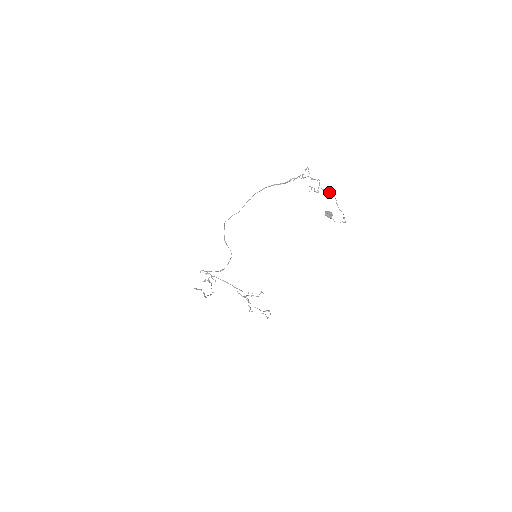
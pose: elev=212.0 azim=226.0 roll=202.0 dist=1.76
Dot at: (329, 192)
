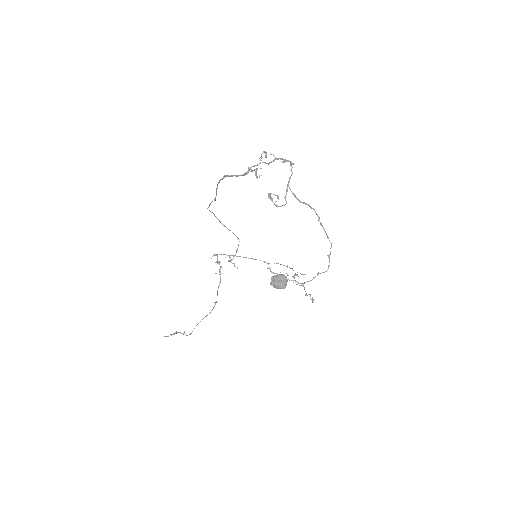
Dot at: (302, 202)
